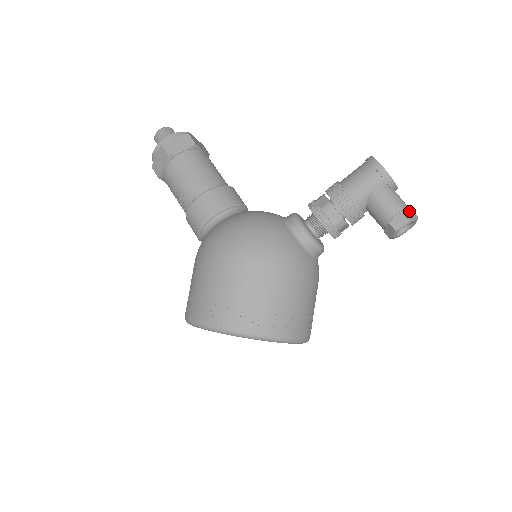
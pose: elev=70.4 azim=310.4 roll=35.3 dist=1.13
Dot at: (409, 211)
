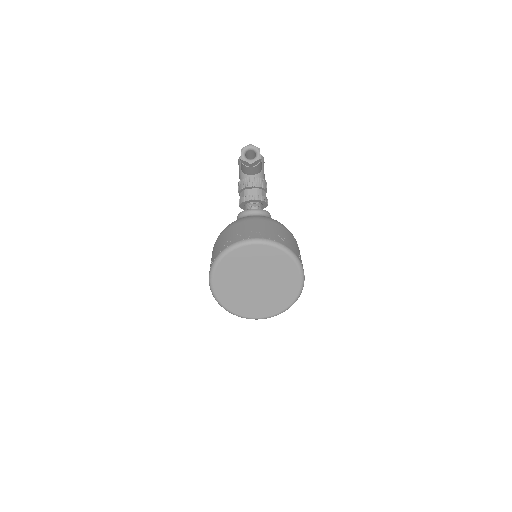
Dot at: occluded
